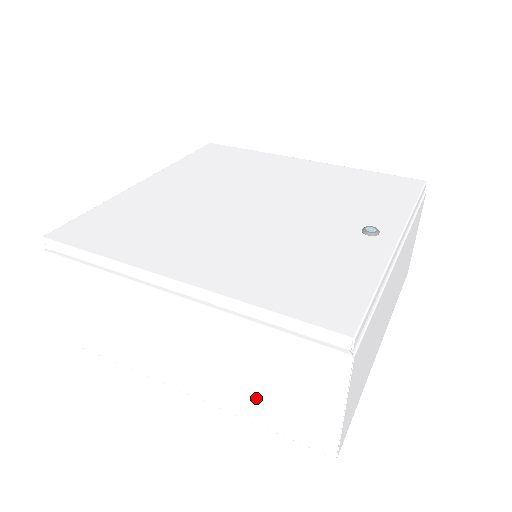
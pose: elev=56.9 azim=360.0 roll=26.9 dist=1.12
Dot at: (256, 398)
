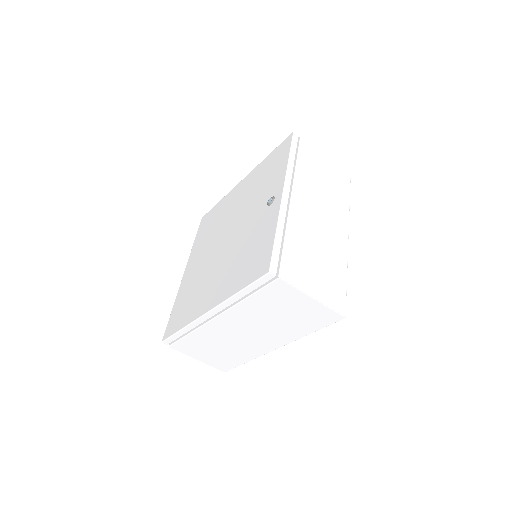
Dot at: (290, 325)
